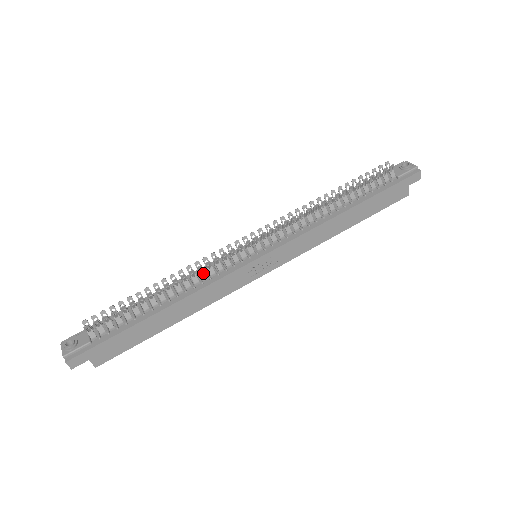
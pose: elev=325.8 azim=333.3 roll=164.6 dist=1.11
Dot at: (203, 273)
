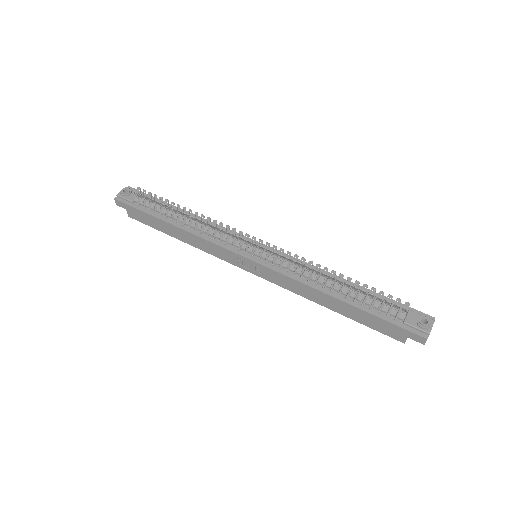
Dot at: (213, 231)
